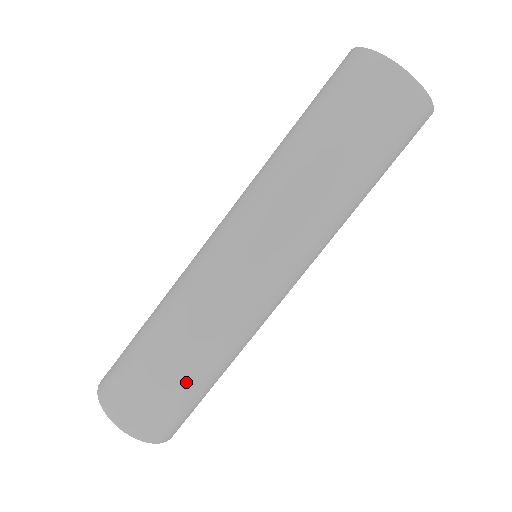
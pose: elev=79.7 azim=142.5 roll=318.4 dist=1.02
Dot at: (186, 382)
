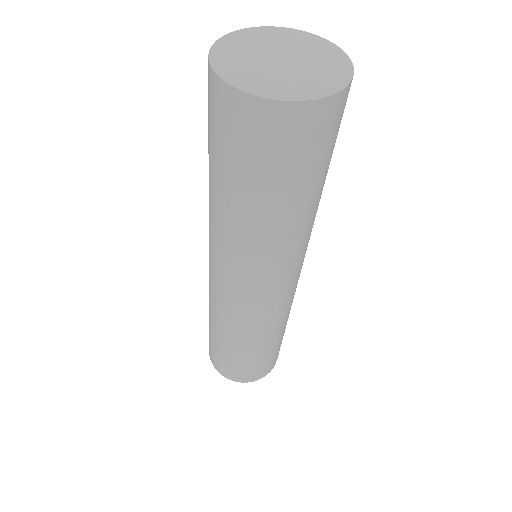
Dot at: (221, 347)
